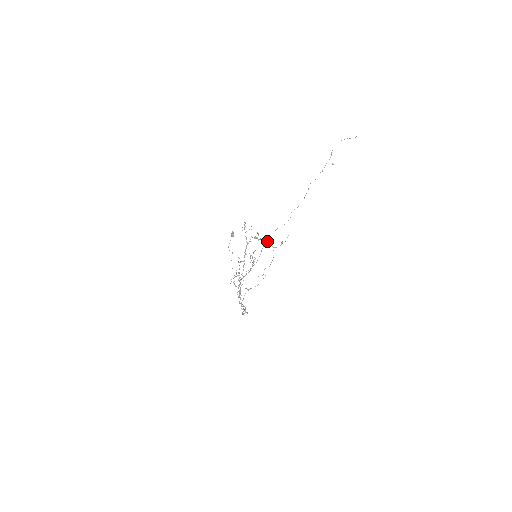
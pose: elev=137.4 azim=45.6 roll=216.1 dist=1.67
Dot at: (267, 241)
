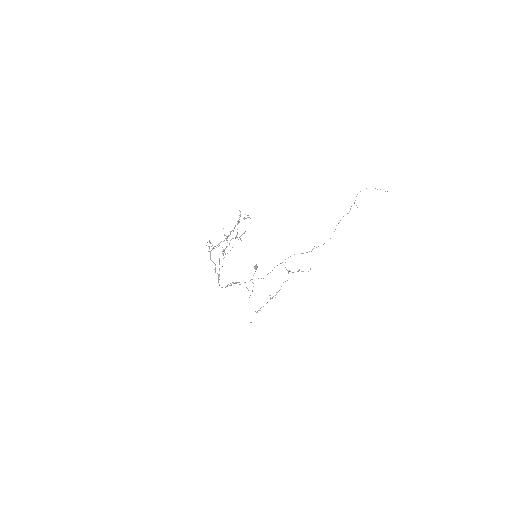
Dot at: (281, 263)
